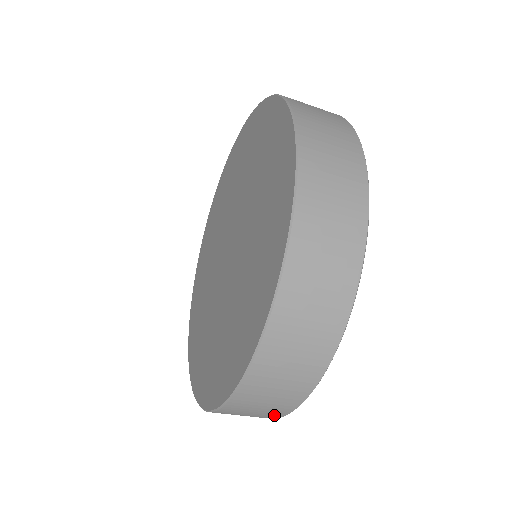
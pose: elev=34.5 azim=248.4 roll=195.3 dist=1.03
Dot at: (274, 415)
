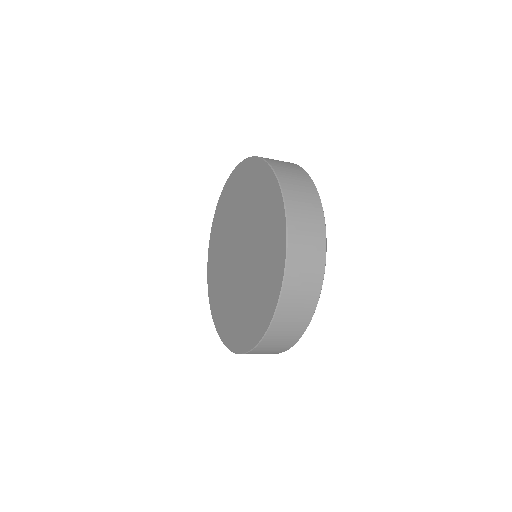
Dot at: occluded
